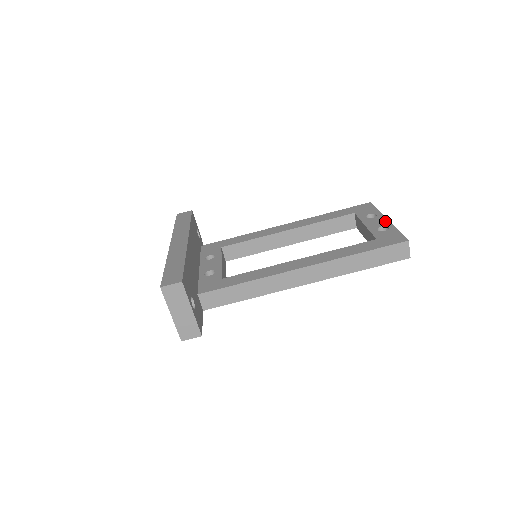
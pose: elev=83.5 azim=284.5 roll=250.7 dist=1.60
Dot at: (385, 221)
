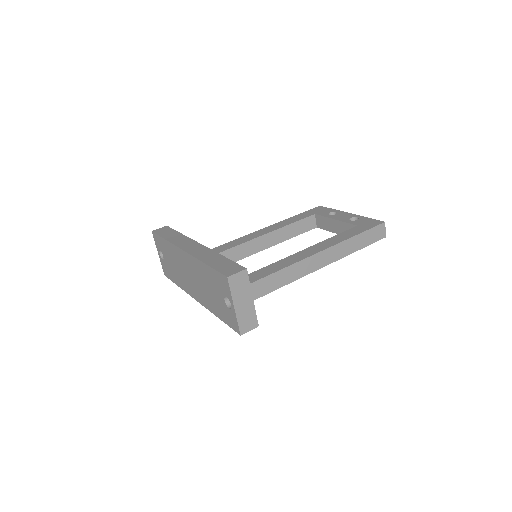
Dot at: (350, 214)
